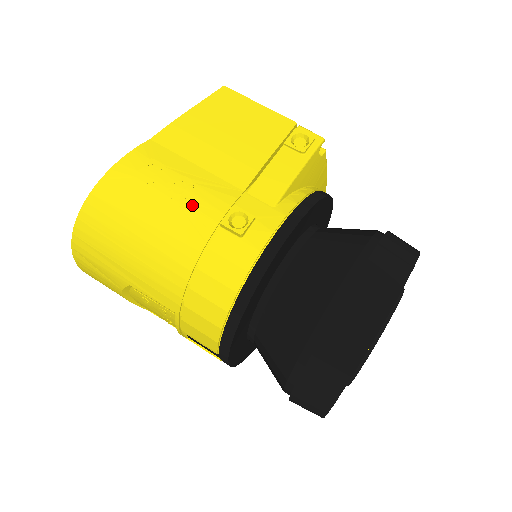
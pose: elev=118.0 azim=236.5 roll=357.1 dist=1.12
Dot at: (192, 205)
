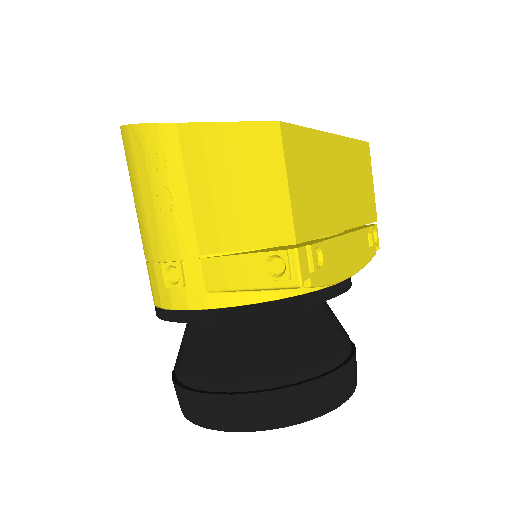
Dot at: (160, 224)
